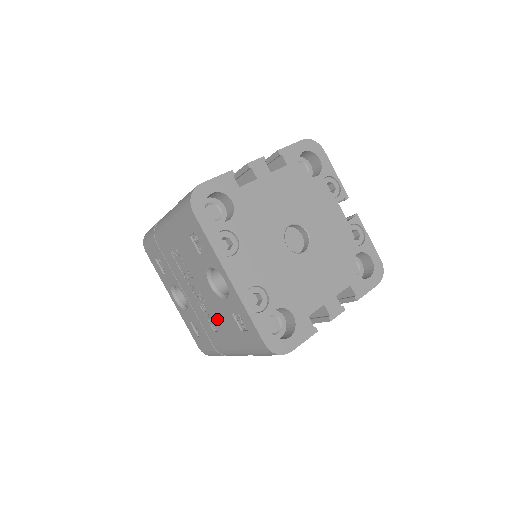
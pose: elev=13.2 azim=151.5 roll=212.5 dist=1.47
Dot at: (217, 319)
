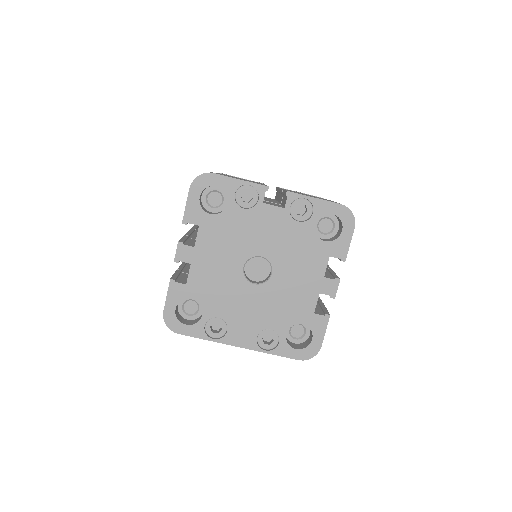
Dot at: occluded
